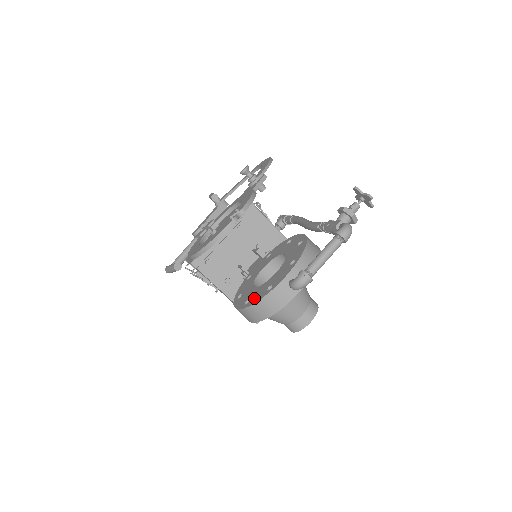
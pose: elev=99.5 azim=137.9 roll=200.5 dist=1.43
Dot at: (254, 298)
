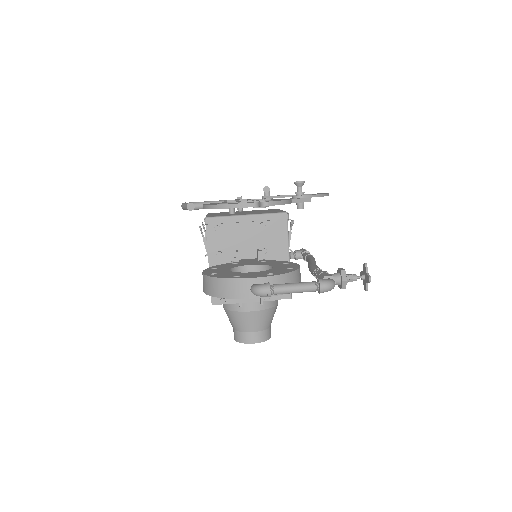
Dot at: (220, 275)
